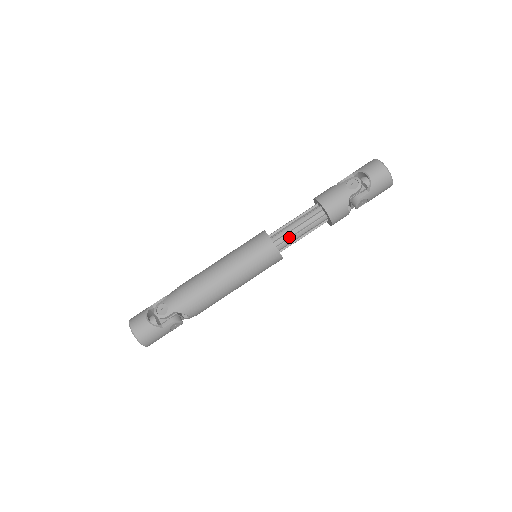
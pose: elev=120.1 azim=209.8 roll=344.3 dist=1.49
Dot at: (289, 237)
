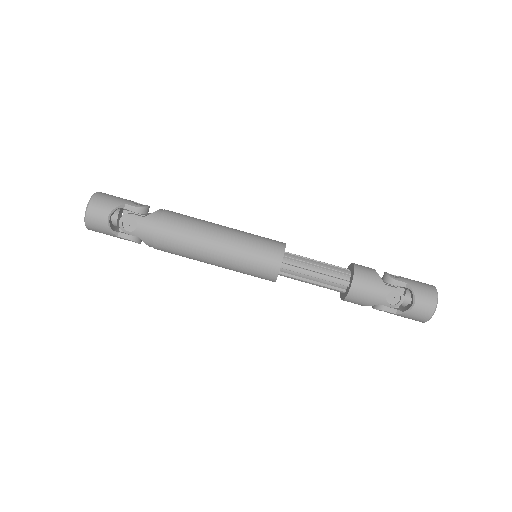
Dot at: (297, 276)
